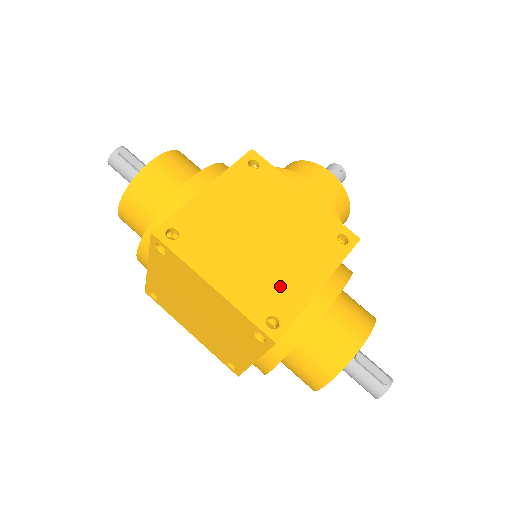
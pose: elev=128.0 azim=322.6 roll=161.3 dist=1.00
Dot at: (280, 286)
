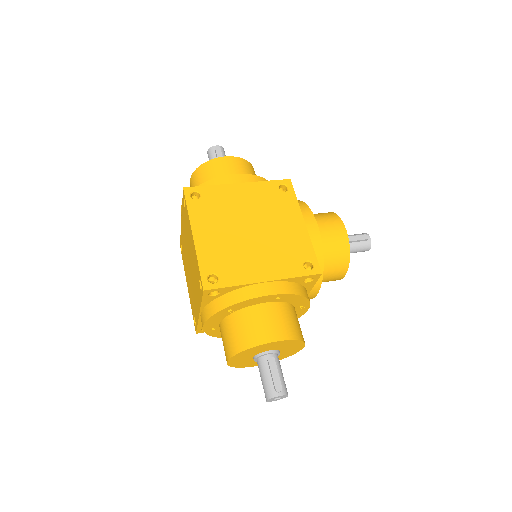
Dot at: (236, 263)
